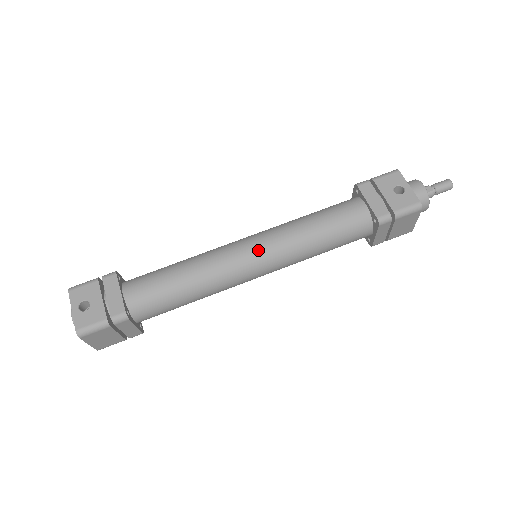
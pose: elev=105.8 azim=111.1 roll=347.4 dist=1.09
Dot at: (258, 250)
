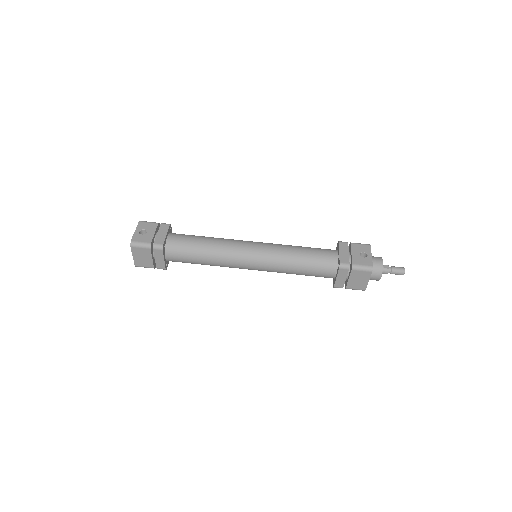
Dot at: (258, 249)
